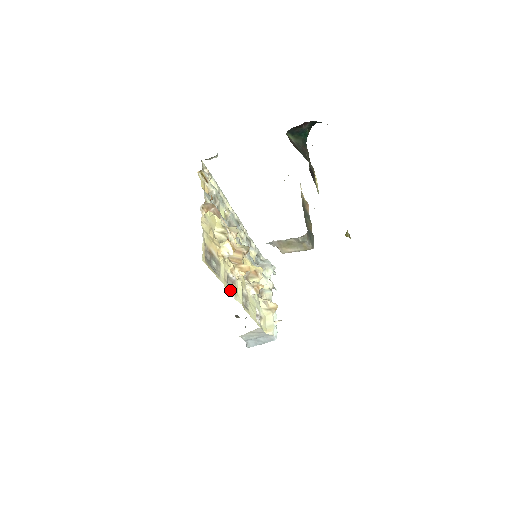
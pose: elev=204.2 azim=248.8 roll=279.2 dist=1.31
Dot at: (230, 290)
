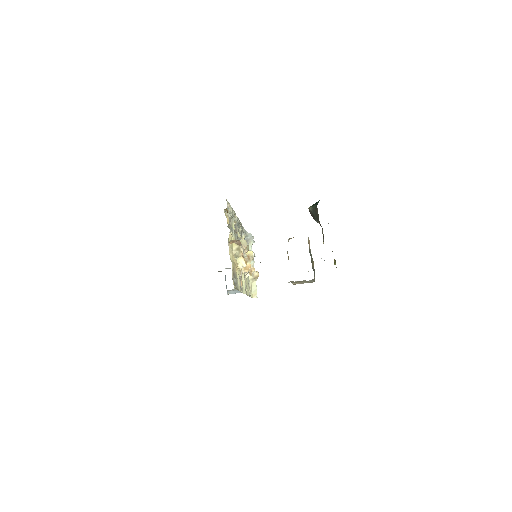
Dot at: (241, 290)
